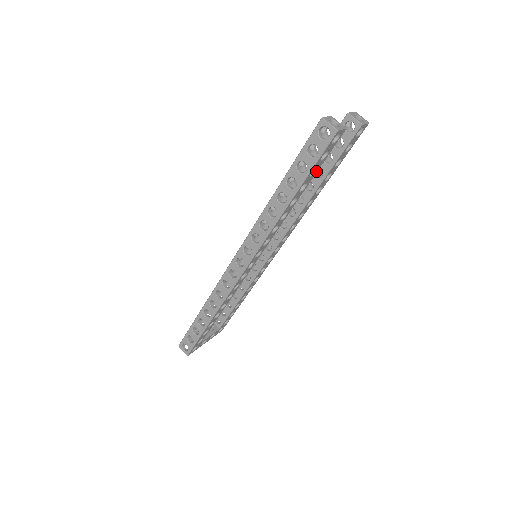
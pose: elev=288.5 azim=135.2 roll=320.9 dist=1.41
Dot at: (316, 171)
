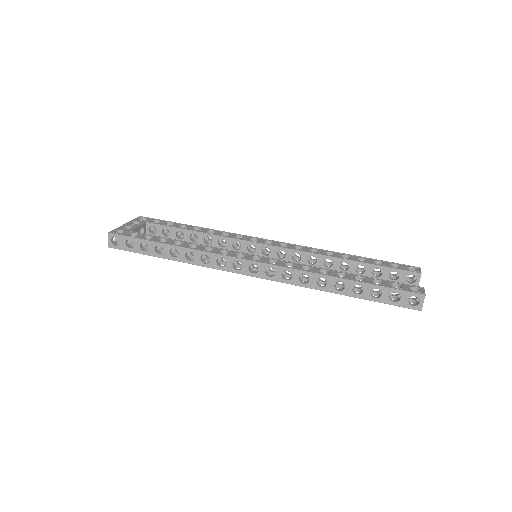
Dot at: (374, 295)
